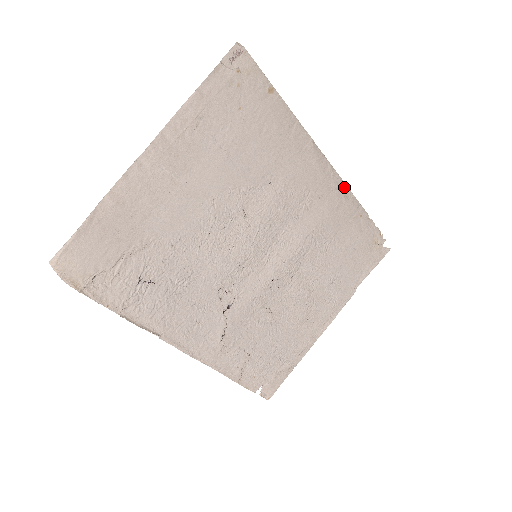
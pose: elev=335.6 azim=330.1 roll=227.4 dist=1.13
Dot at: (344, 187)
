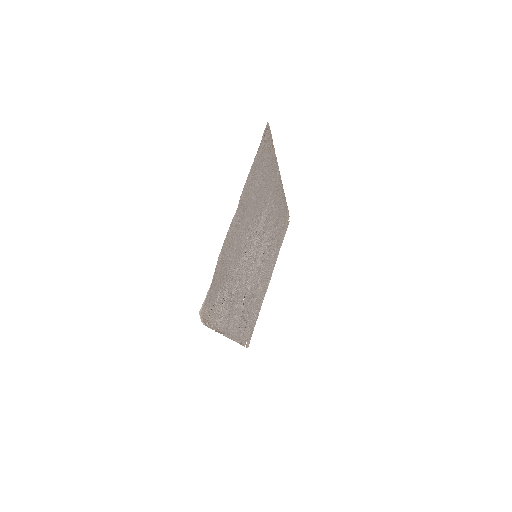
Dot at: (283, 192)
